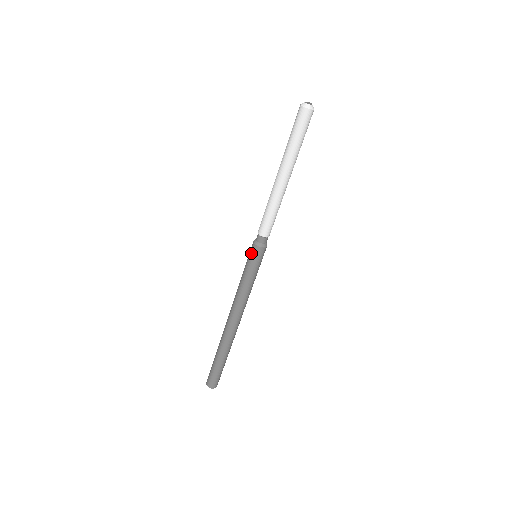
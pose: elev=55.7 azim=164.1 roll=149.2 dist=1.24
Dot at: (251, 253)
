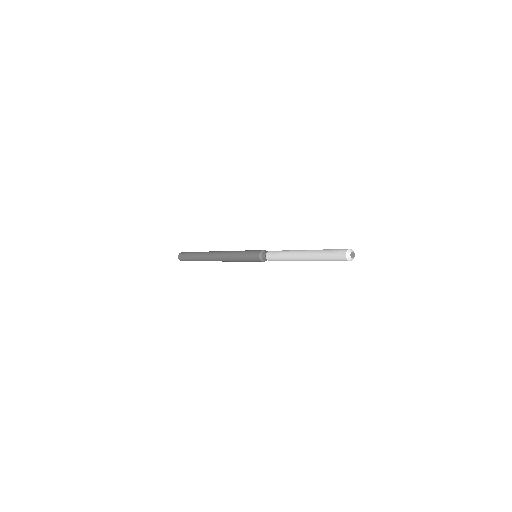
Dot at: (254, 258)
